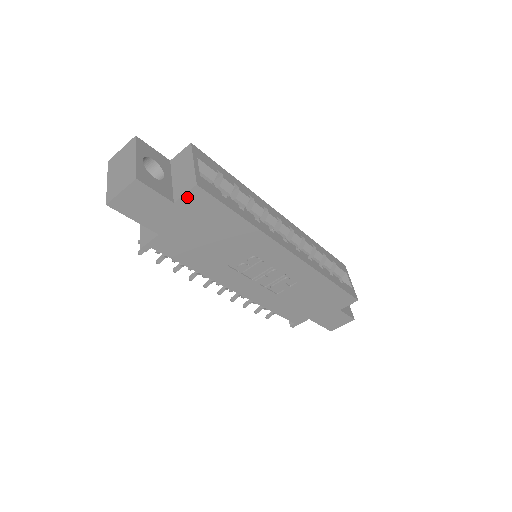
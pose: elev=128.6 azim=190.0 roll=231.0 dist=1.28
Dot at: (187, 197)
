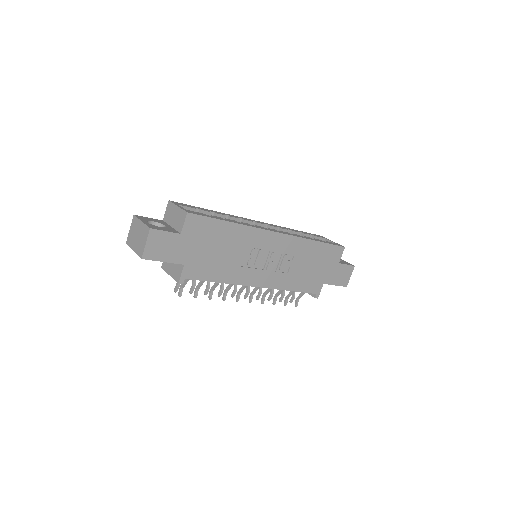
Dot at: (186, 225)
